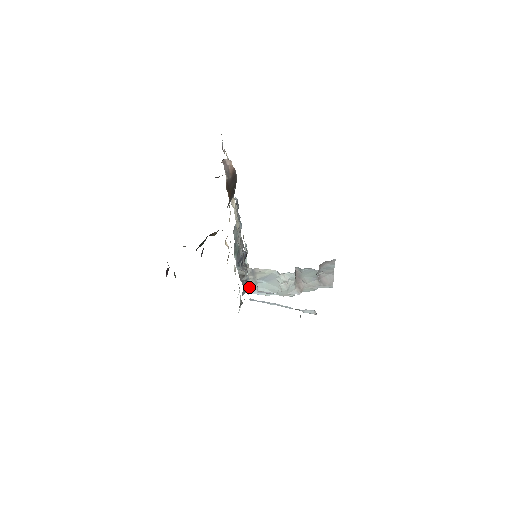
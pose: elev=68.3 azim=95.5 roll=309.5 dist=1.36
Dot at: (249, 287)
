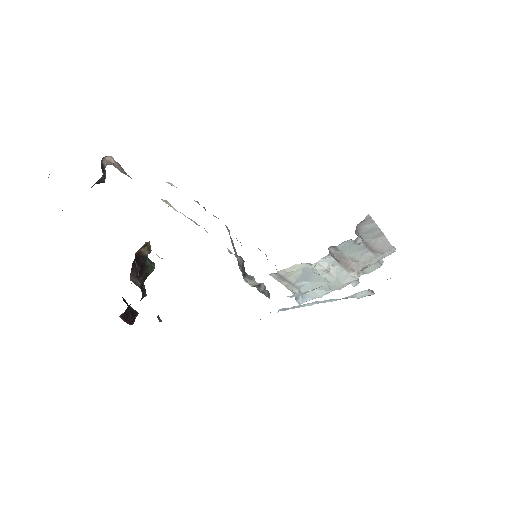
Dot at: (296, 296)
